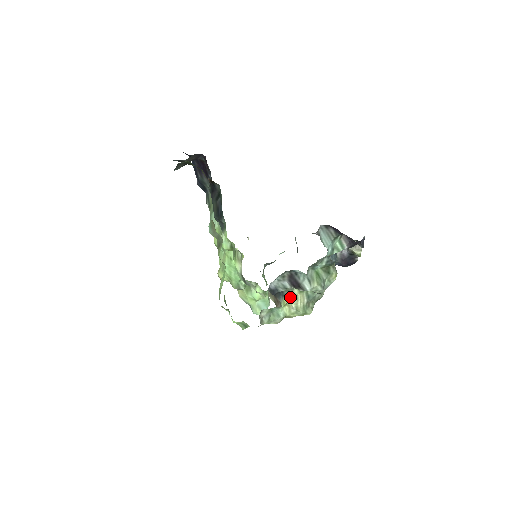
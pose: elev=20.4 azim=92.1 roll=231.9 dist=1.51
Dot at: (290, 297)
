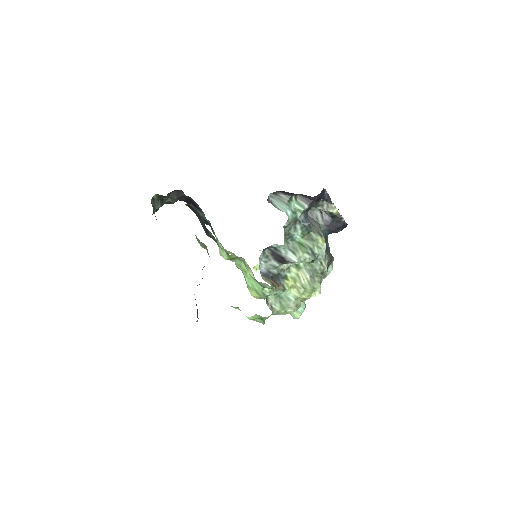
Dot at: (291, 278)
